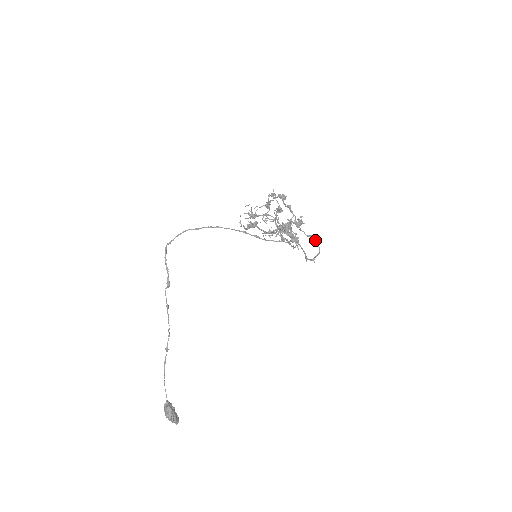
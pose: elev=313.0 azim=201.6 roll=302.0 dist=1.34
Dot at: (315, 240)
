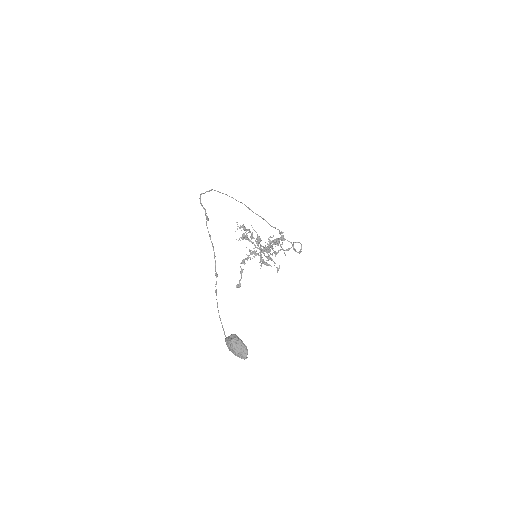
Dot at: (294, 242)
